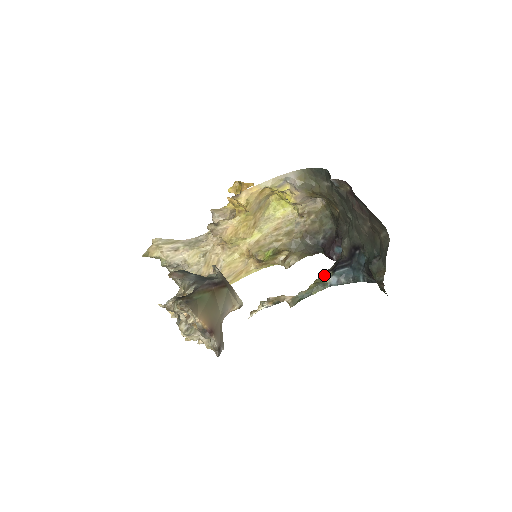
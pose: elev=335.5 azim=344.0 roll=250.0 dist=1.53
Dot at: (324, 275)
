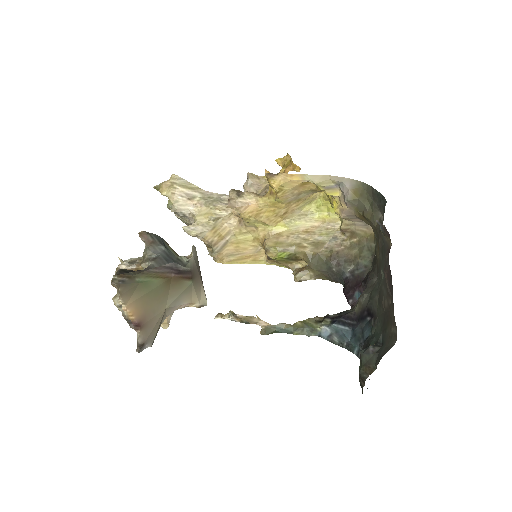
Dot at: (322, 318)
